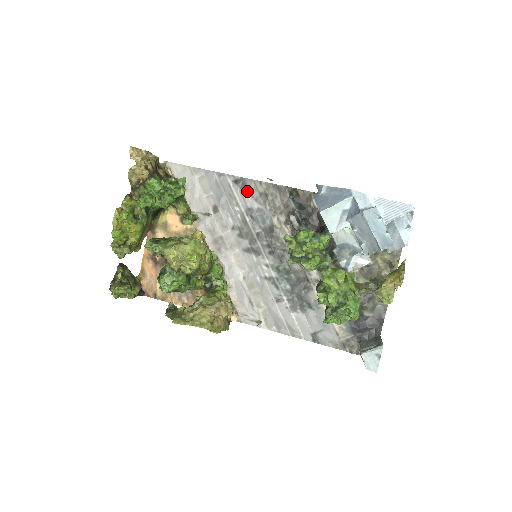
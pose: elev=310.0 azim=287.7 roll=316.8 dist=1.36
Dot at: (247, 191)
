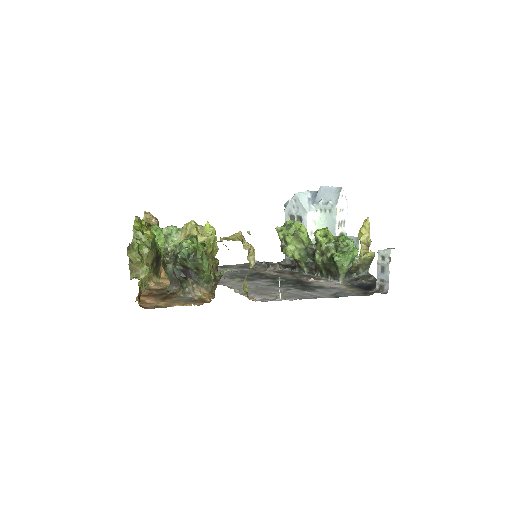
Dot at: (227, 268)
